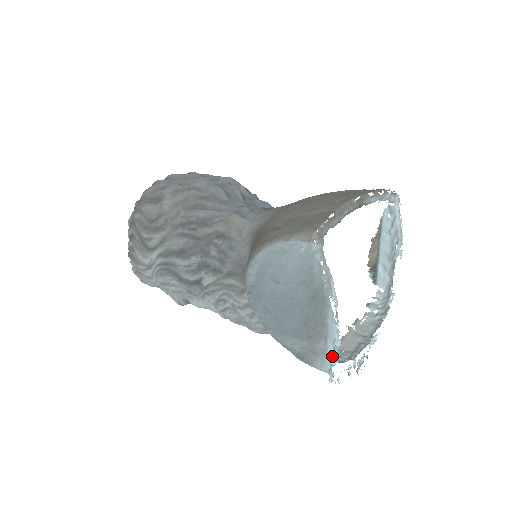
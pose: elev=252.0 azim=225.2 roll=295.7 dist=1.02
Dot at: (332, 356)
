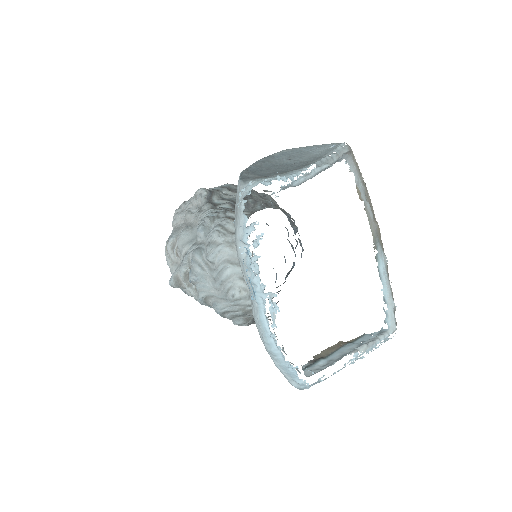
Dot at: (267, 182)
